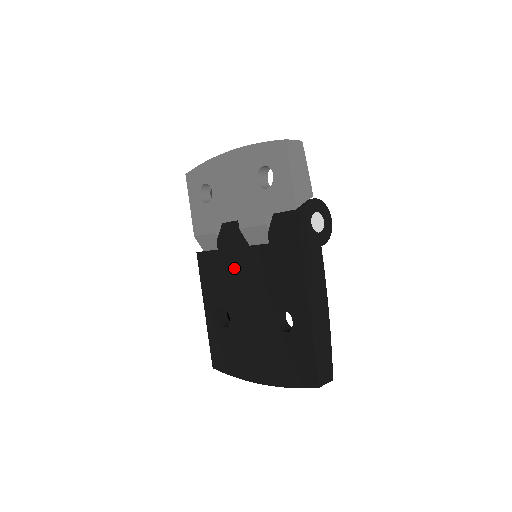
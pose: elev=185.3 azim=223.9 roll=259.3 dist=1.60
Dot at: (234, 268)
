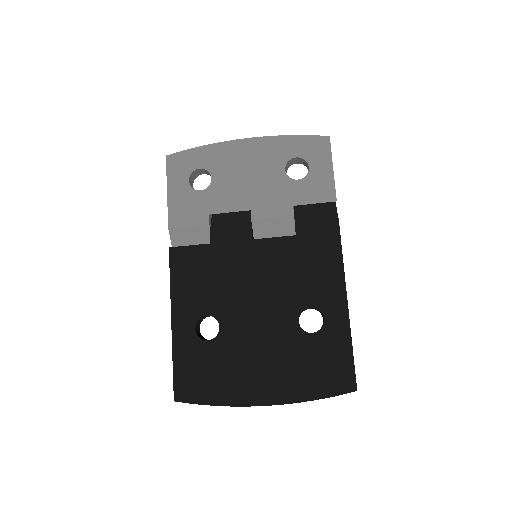
Dot at: (236, 264)
